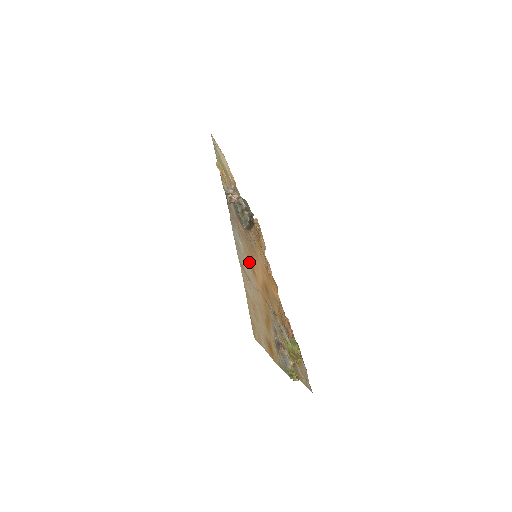
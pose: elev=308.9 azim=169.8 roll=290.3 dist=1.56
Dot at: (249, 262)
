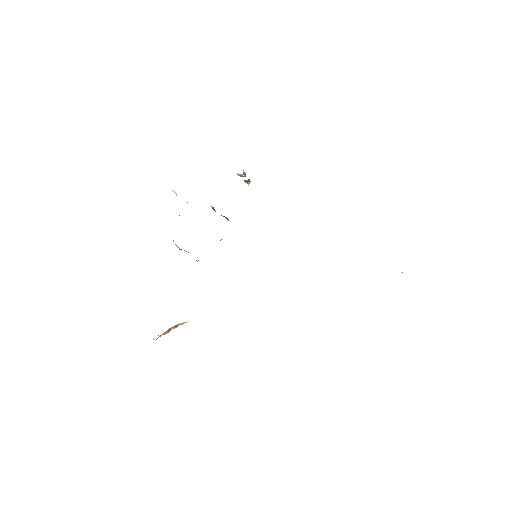
Dot at: occluded
